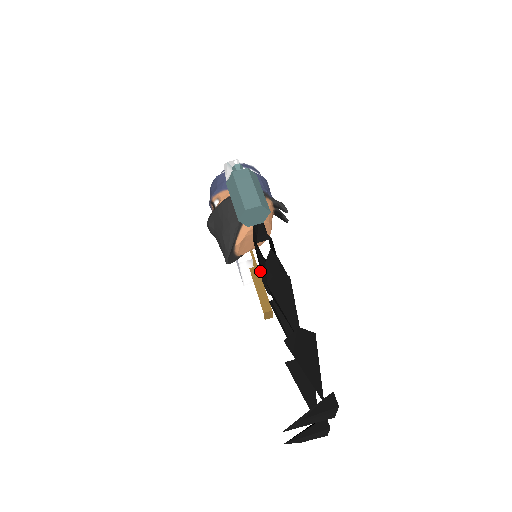
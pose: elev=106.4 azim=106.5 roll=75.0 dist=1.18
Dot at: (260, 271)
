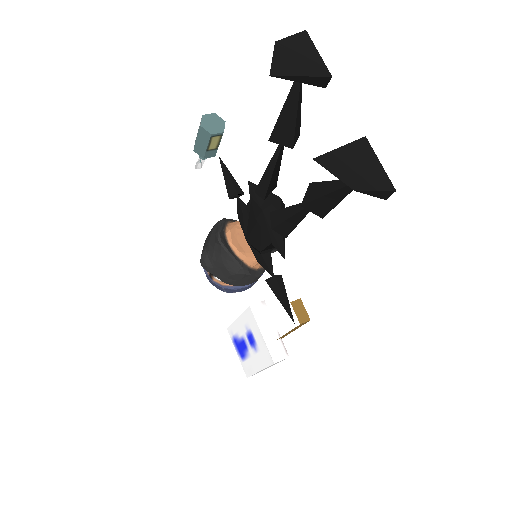
Dot at: (273, 290)
